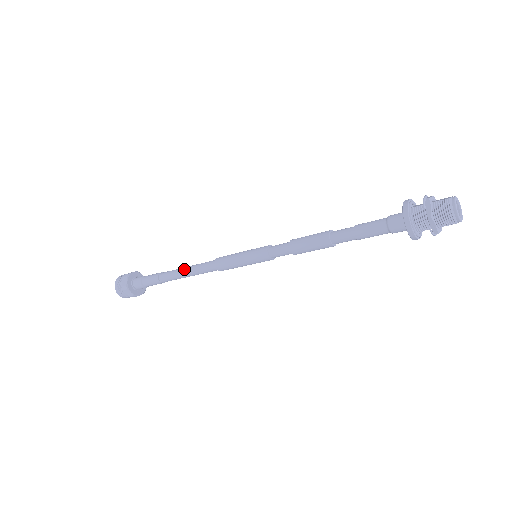
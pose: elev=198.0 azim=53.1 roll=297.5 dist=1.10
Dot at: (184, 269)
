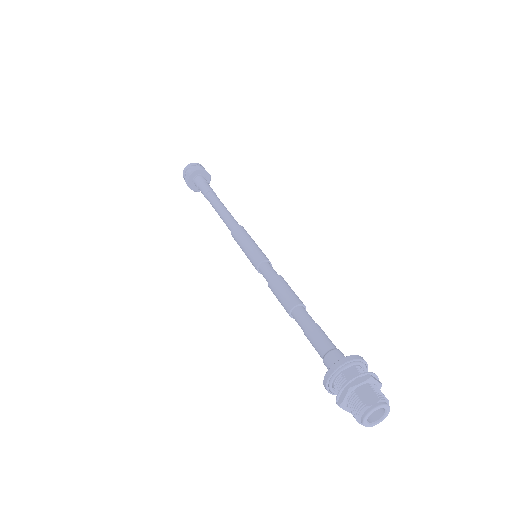
Dot at: (218, 209)
